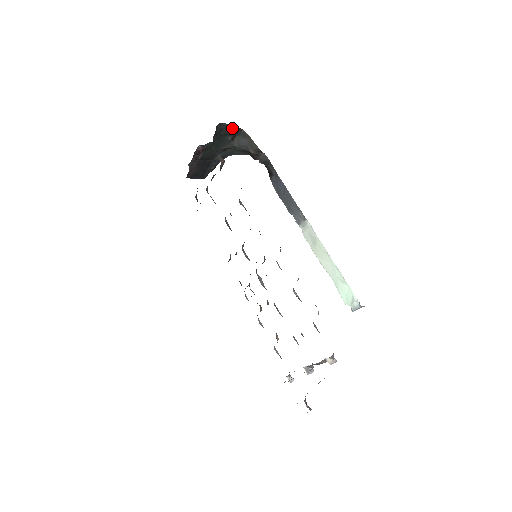
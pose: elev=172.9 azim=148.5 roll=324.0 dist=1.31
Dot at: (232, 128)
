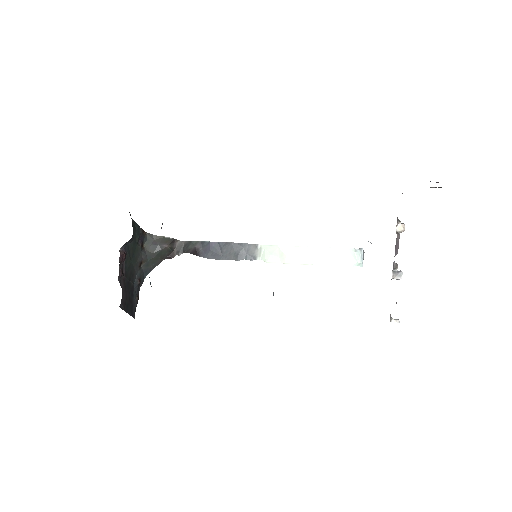
Dot at: (138, 228)
